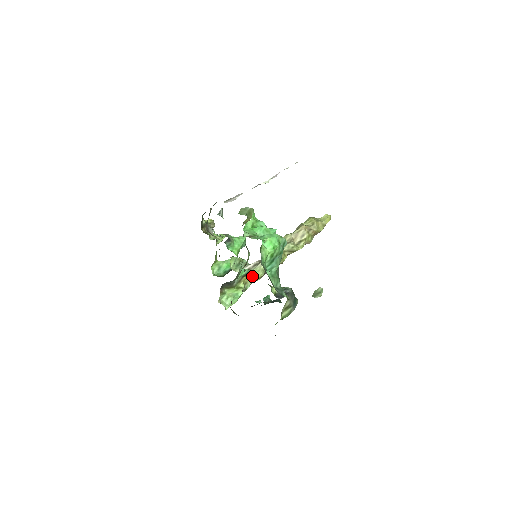
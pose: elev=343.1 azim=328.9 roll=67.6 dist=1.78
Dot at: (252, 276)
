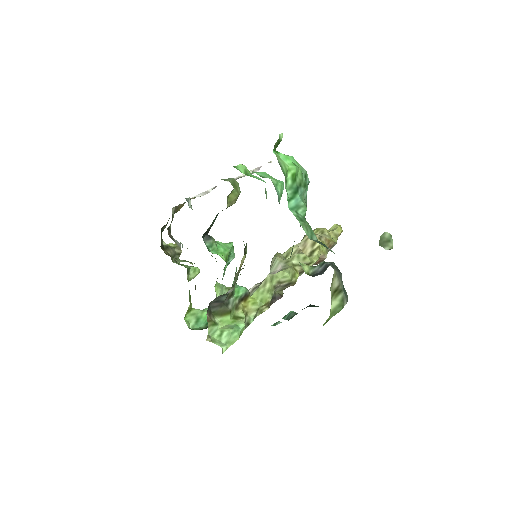
Dot at: (254, 302)
